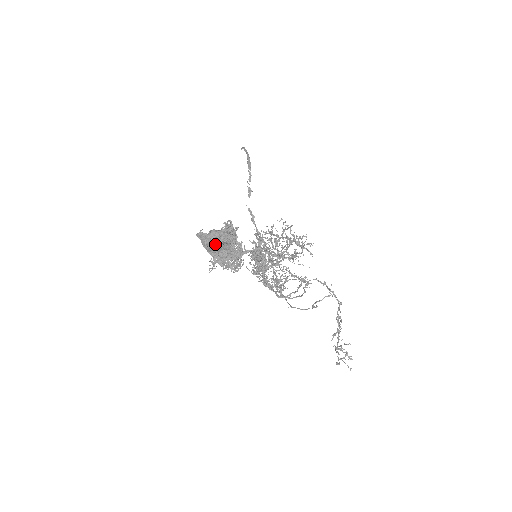
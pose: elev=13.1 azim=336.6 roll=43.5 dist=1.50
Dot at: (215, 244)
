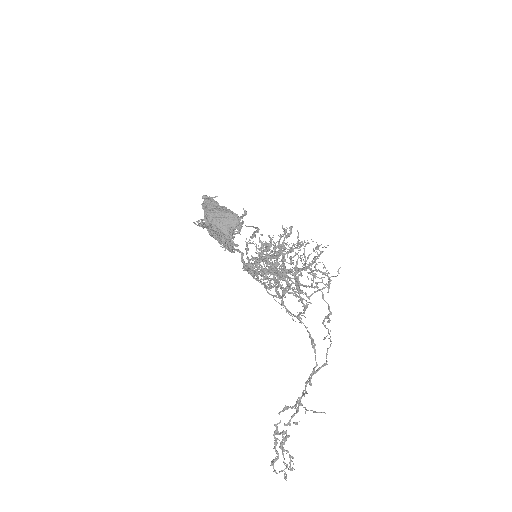
Dot at: (224, 211)
